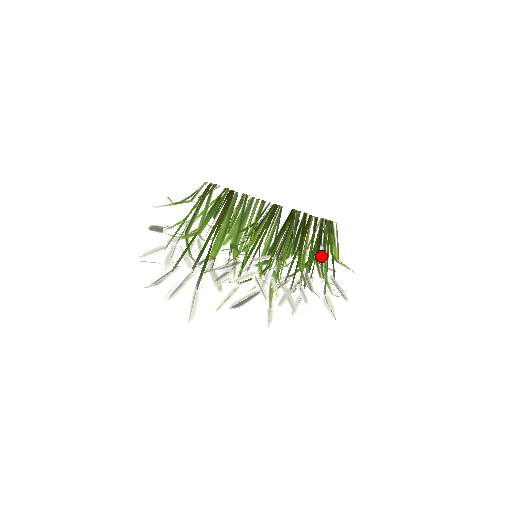
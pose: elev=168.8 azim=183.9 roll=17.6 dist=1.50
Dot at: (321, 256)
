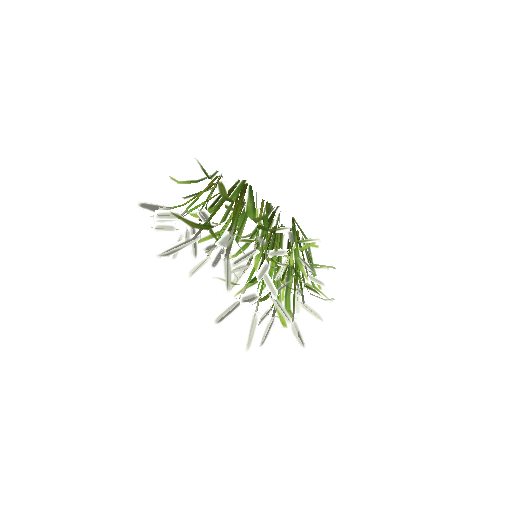
Dot at: occluded
